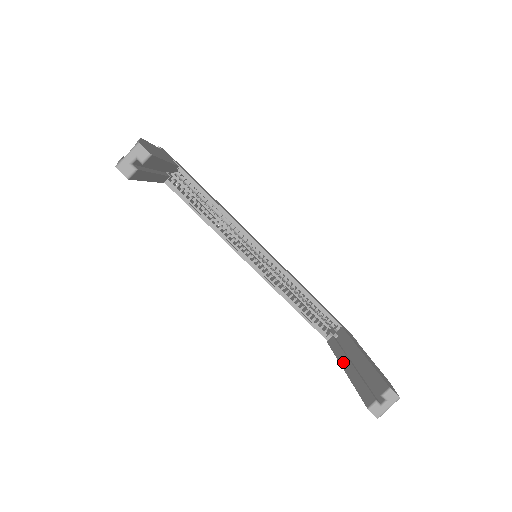
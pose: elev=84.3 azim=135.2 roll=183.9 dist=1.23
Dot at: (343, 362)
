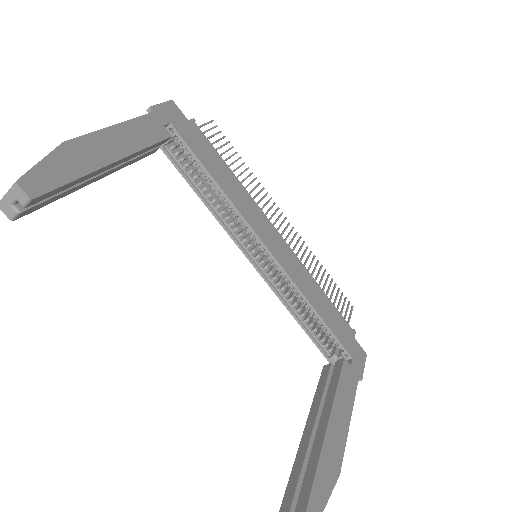
Dot at: (310, 417)
